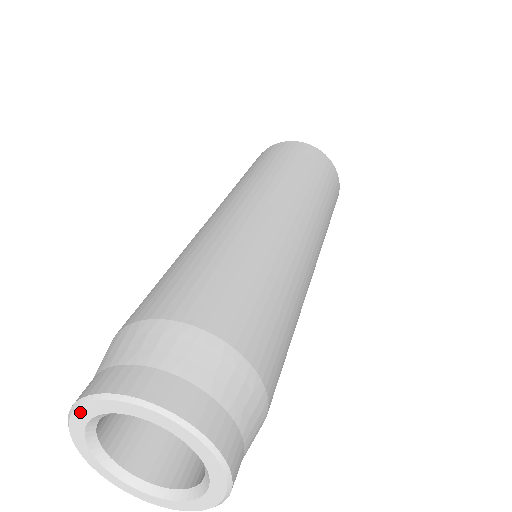
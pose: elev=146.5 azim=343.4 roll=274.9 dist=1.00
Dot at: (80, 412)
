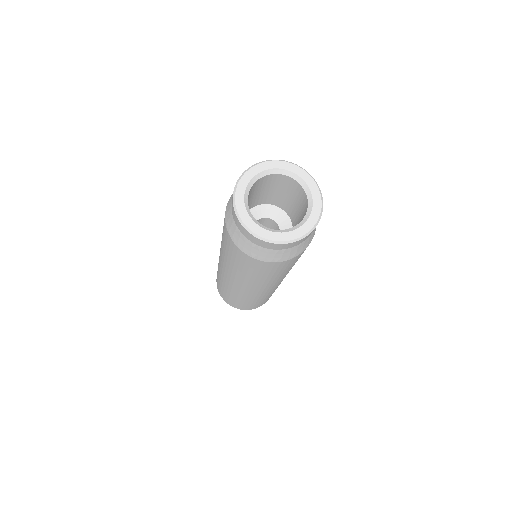
Dot at: (254, 169)
